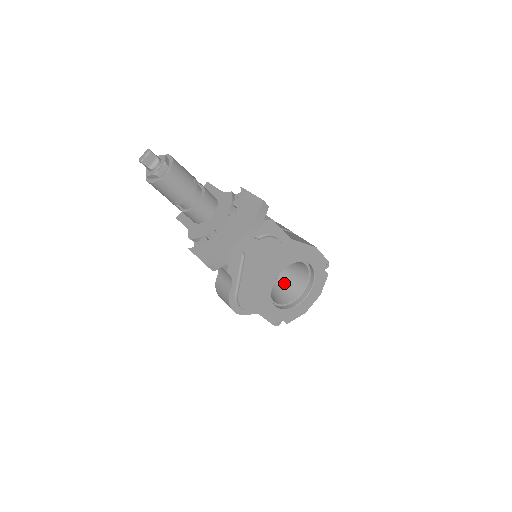
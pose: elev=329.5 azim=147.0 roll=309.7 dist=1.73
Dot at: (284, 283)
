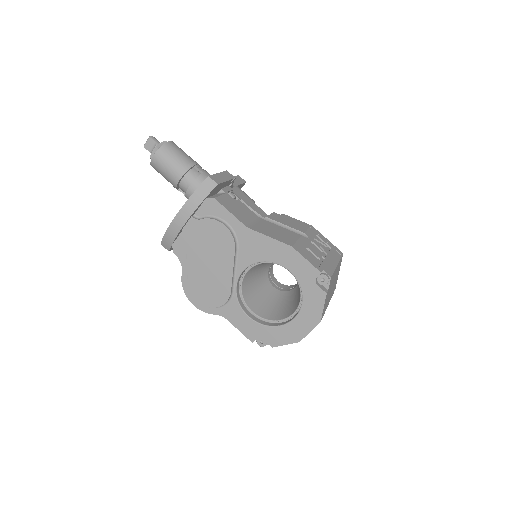
Dot at: (292, 299)
